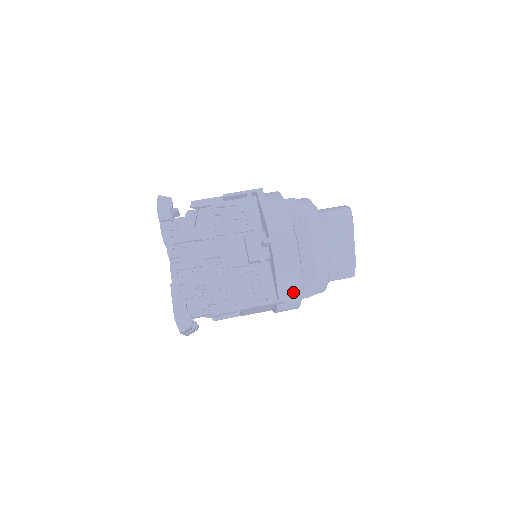
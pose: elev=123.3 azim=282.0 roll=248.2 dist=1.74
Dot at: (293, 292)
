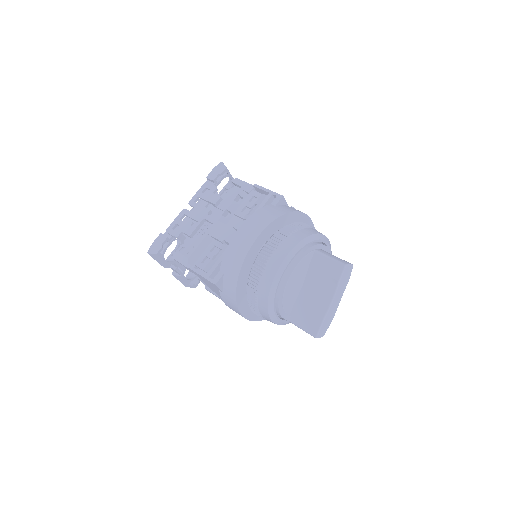
Dot at: (230, 286)
